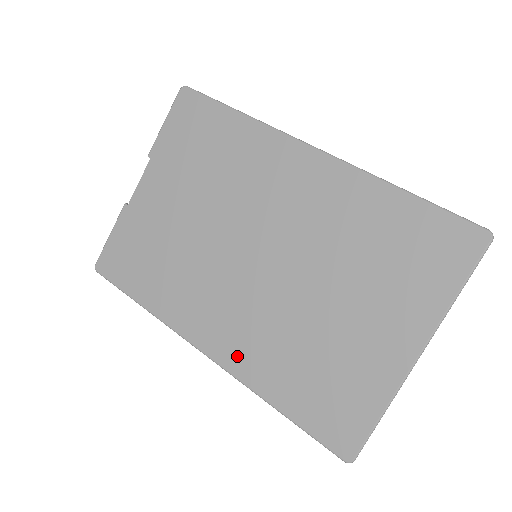
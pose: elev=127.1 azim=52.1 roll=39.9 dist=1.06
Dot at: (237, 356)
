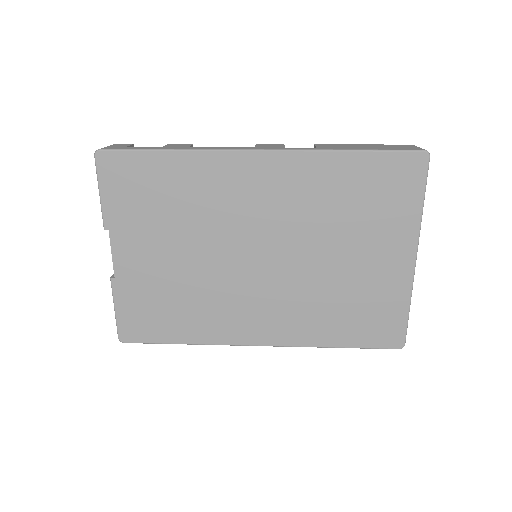
Dot at: (287, 333)
